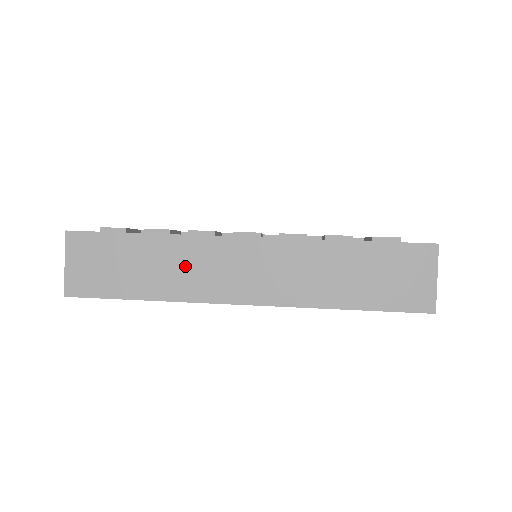
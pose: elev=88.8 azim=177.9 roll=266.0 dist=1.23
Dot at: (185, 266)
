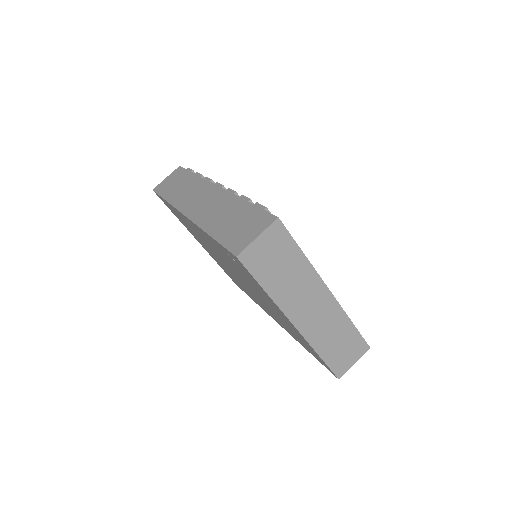
Dot at: (189, 191)
